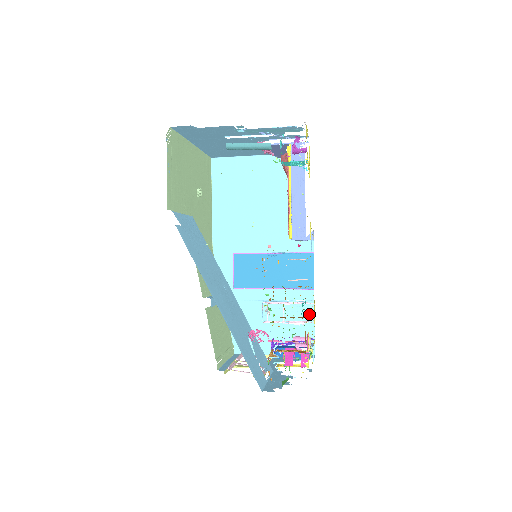
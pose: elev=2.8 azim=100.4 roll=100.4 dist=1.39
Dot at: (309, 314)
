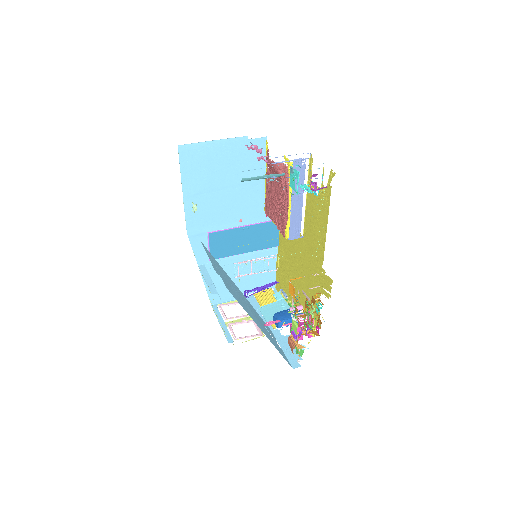
Dot at: (272, 263)
